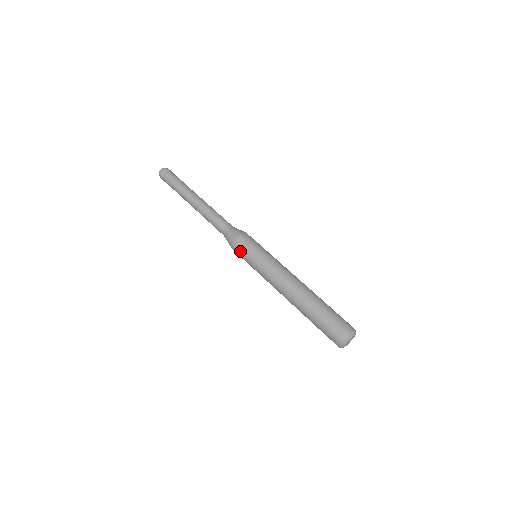
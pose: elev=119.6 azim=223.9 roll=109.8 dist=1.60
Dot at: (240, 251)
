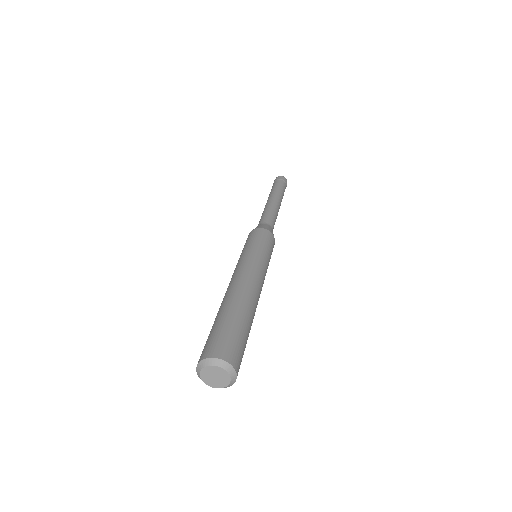
Dot at: (247, 239)
